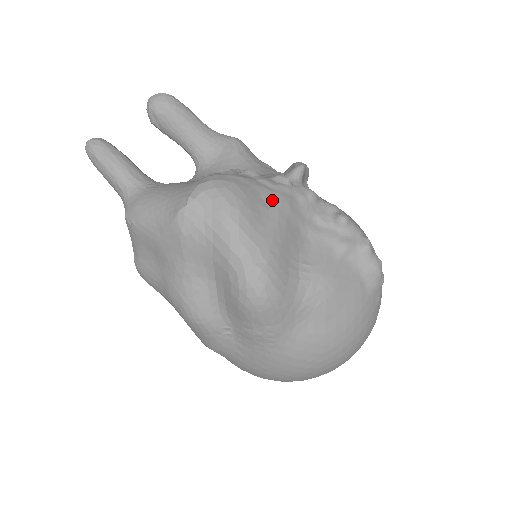
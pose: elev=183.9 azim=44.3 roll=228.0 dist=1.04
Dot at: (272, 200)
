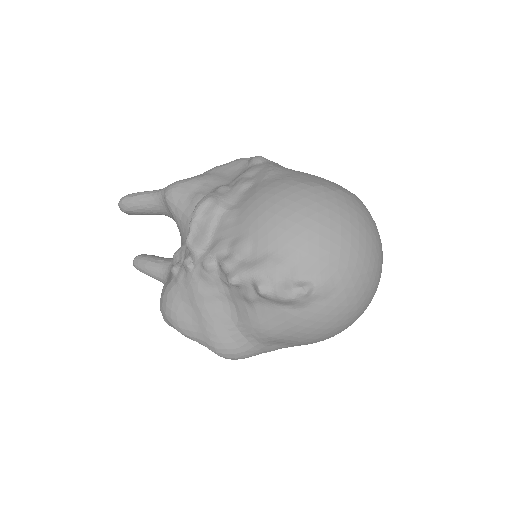
Dot at: (189, 298)
